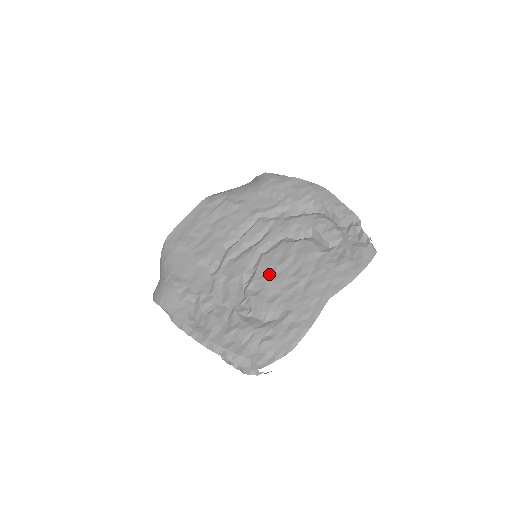
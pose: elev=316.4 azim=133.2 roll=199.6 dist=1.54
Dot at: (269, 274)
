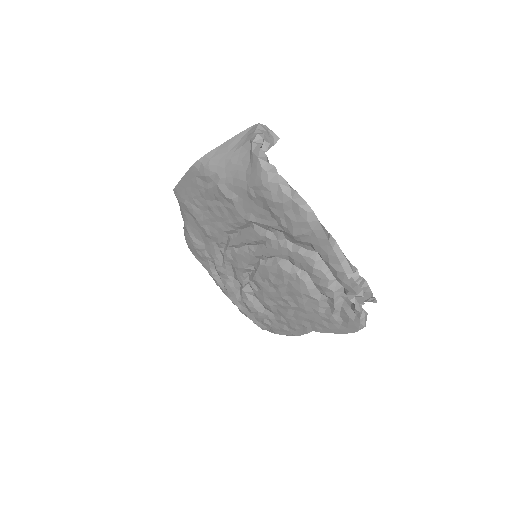
Dot at: (265, 284)
